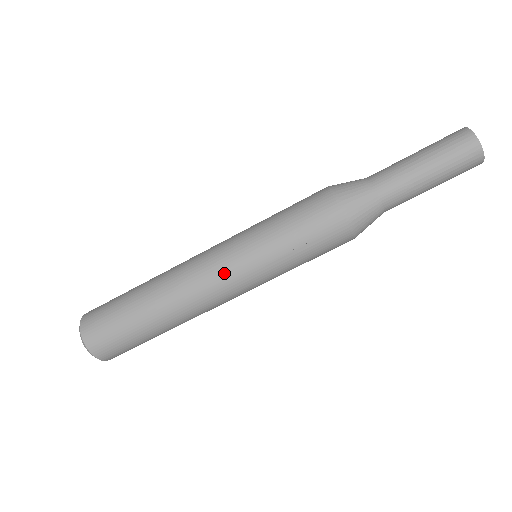
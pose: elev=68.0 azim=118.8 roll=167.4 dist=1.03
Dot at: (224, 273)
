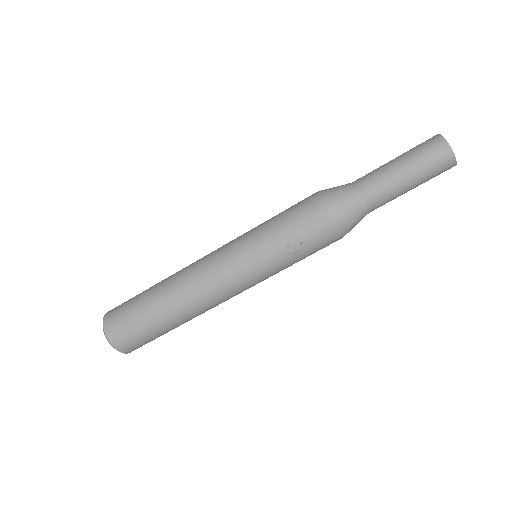
Dot at: (231, 278)
